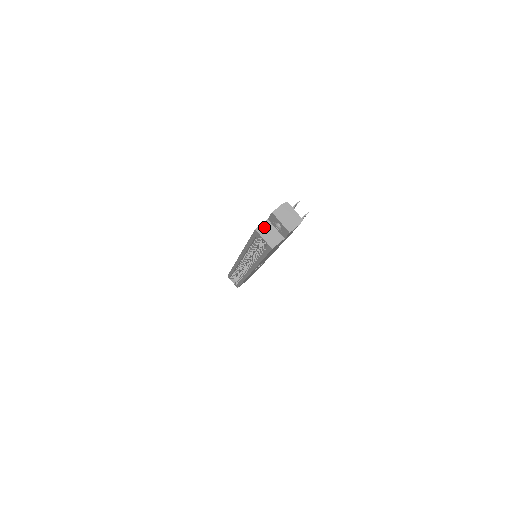
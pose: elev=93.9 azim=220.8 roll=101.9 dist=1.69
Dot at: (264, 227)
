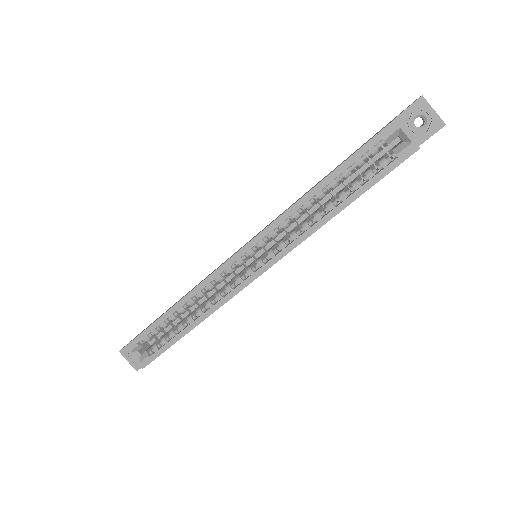
Dot at: occluded
